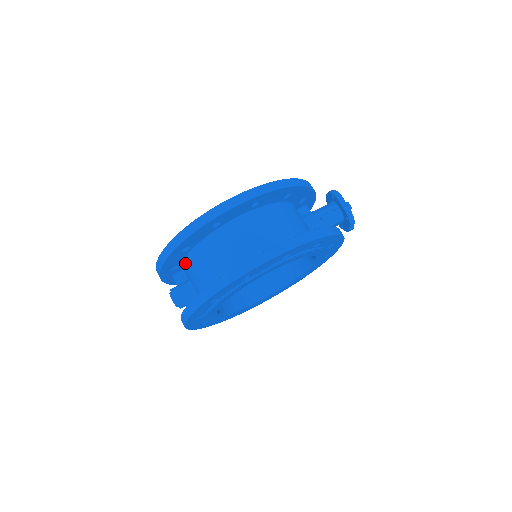
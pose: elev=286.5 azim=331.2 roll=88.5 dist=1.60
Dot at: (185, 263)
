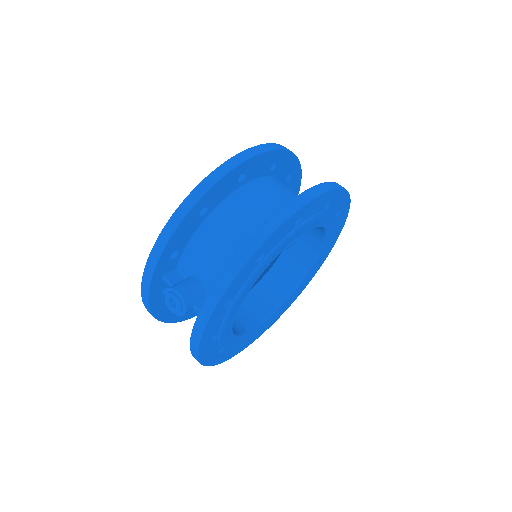
Dot at: (190, 246)
